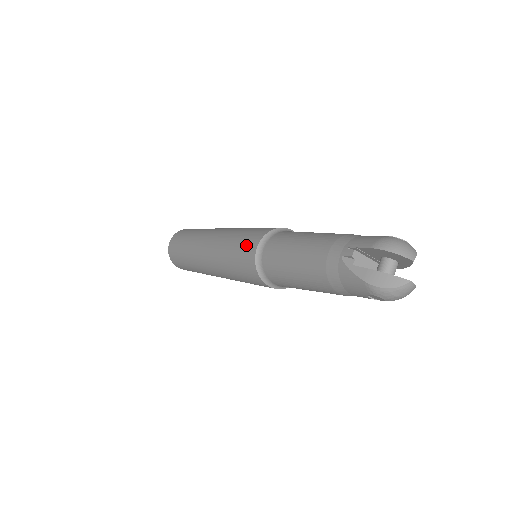
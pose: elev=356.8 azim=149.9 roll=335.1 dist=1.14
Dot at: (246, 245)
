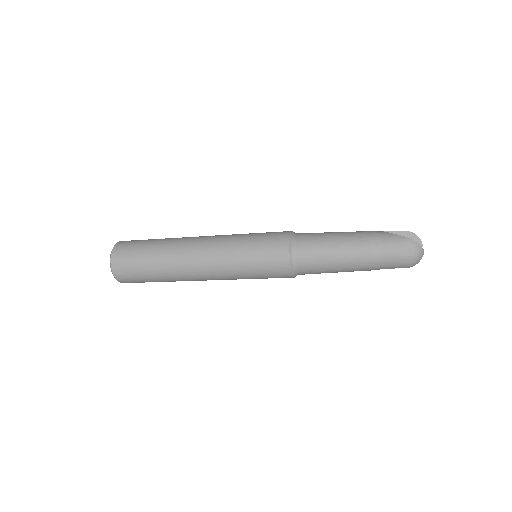
Dot at: (275, 232)
